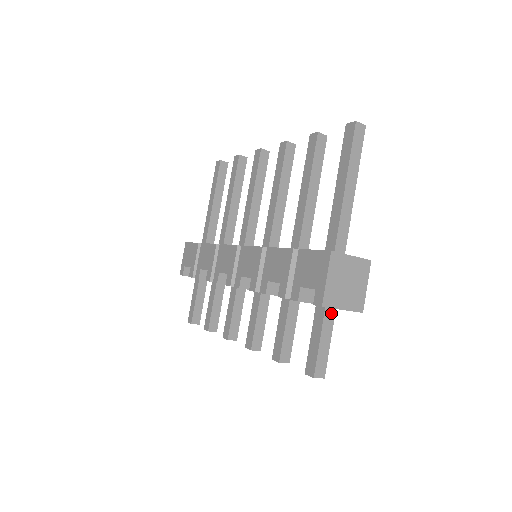
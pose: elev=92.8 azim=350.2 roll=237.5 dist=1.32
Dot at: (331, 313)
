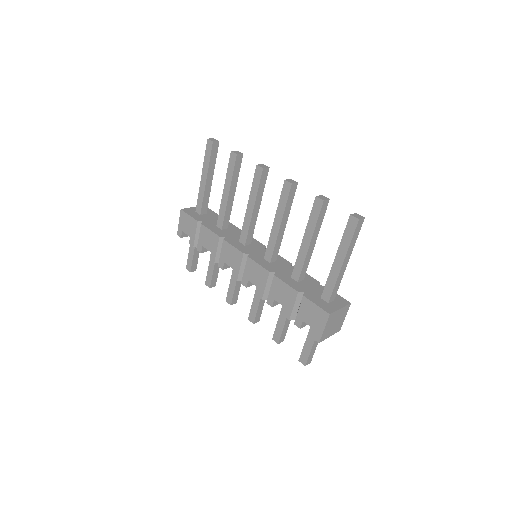
Dot at: occluded
